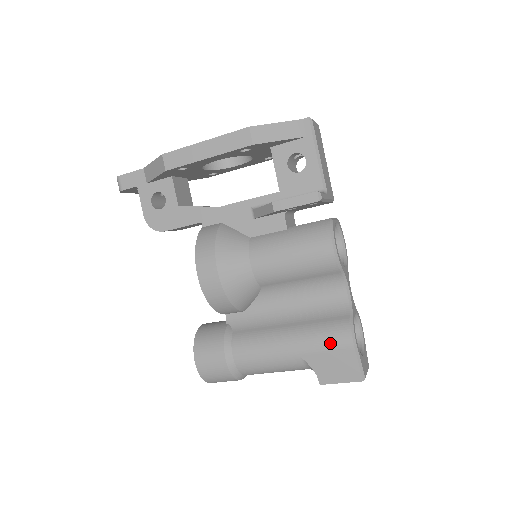
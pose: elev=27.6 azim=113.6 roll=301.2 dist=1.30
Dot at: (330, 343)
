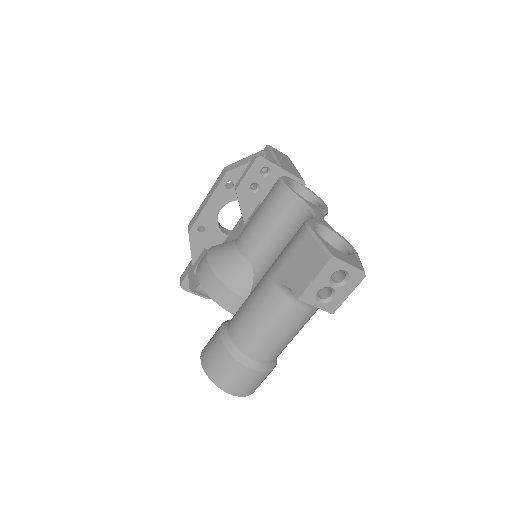
Dot at: (290, 246)
